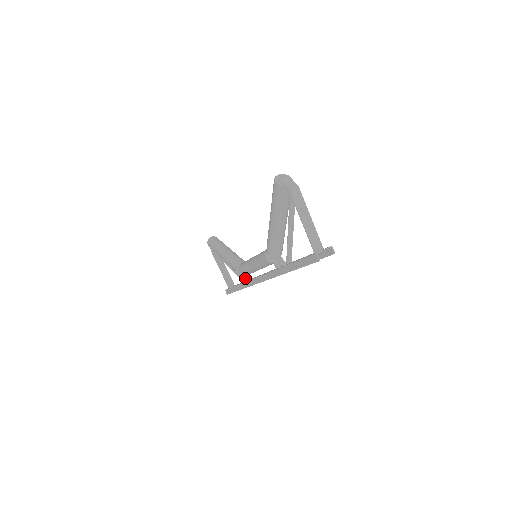
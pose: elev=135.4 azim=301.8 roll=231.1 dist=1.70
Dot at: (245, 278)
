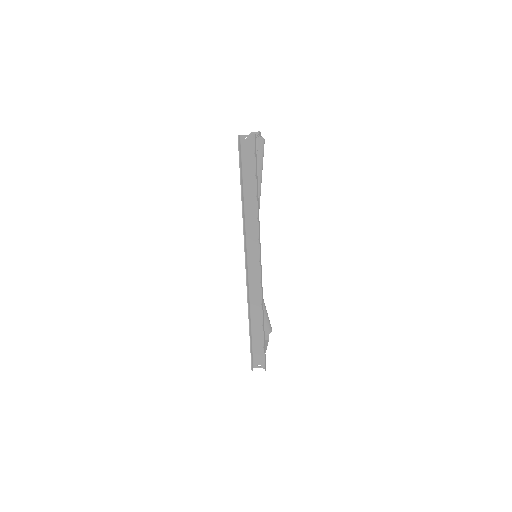
Dot at: (255, 309)
